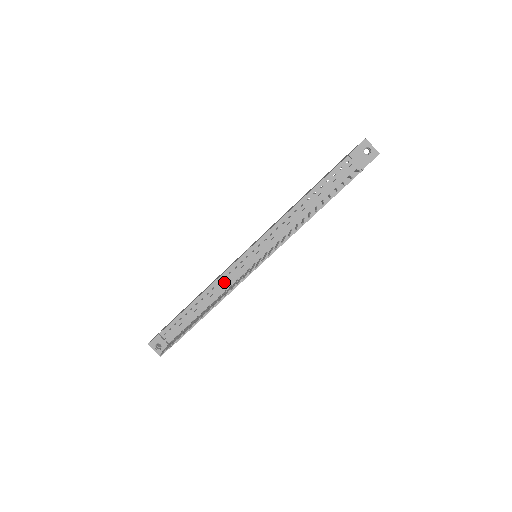
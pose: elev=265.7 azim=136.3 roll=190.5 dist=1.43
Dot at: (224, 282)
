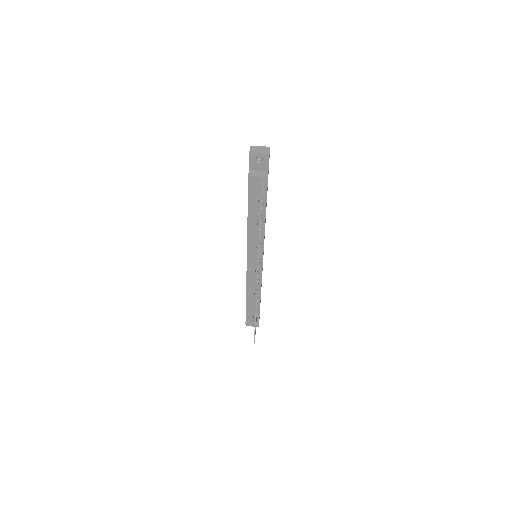
Dot at: (252, 283)
